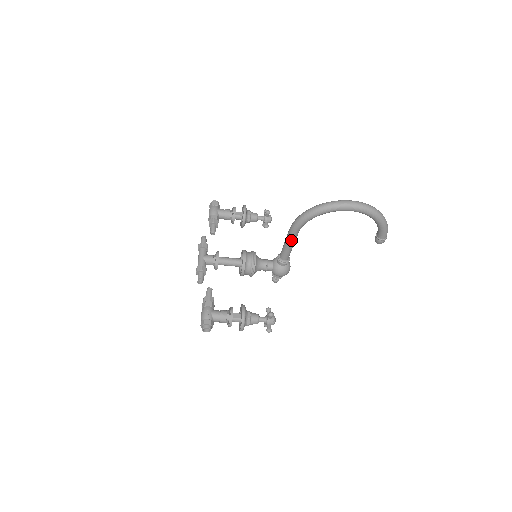
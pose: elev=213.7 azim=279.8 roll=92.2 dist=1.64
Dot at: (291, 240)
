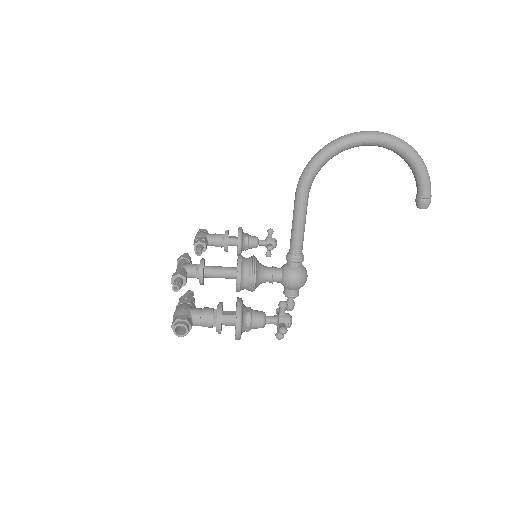
Dot at: (300, 211)
